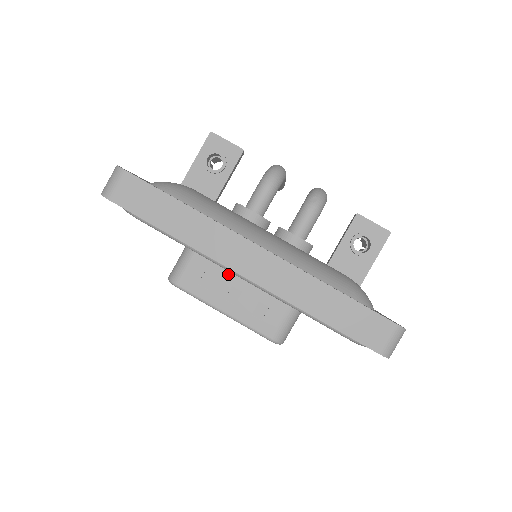
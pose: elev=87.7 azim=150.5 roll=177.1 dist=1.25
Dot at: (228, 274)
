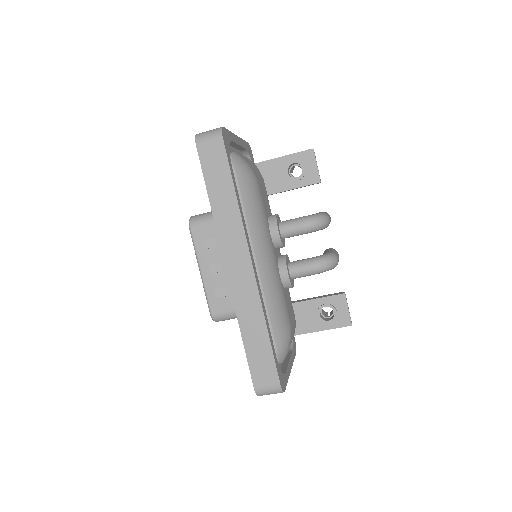
Dot at: occluded
